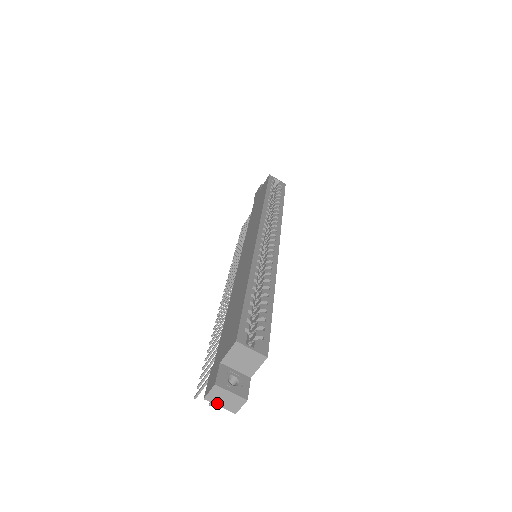
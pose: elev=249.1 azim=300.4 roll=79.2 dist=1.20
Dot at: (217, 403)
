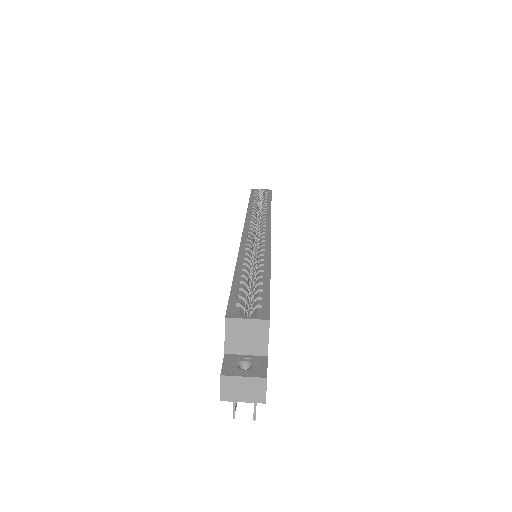
Dot at: (237, 399)
